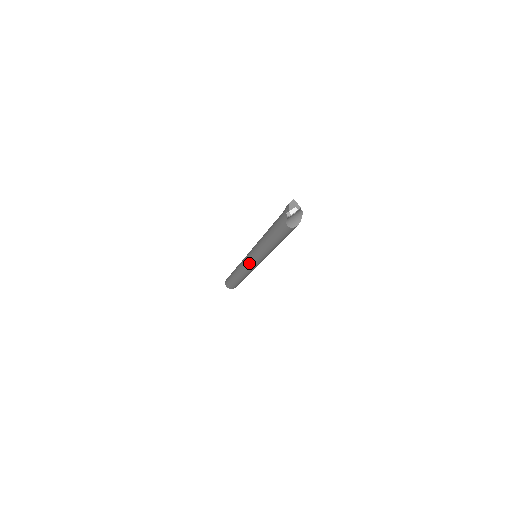
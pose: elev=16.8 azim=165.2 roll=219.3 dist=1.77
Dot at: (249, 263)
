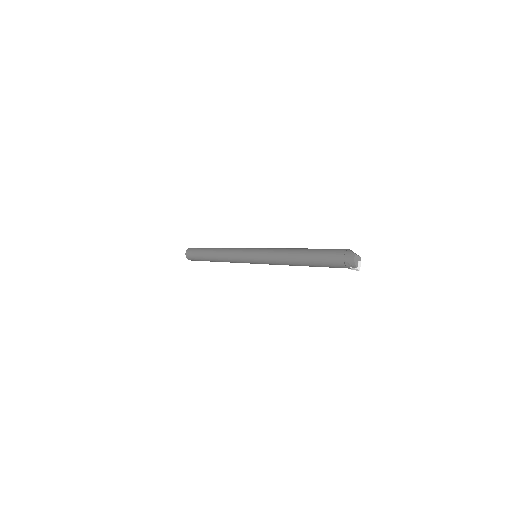
Dot at: (250, 263)
